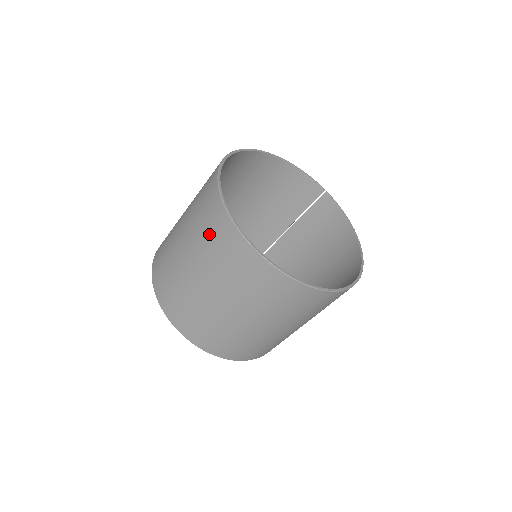
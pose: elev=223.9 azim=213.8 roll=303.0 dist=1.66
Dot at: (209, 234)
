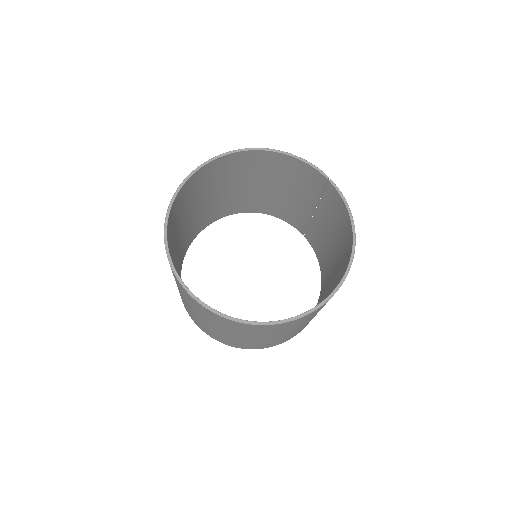
Dot at: occluded
